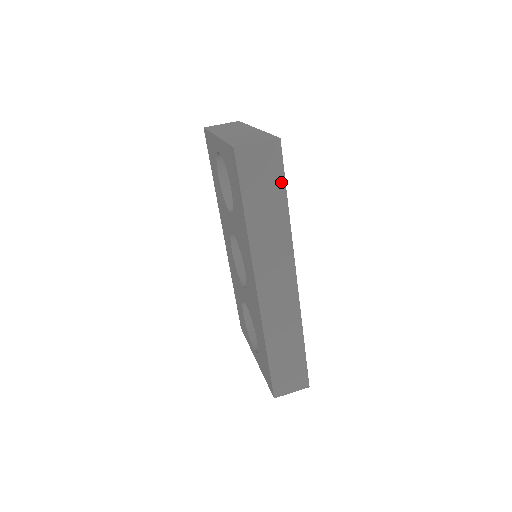
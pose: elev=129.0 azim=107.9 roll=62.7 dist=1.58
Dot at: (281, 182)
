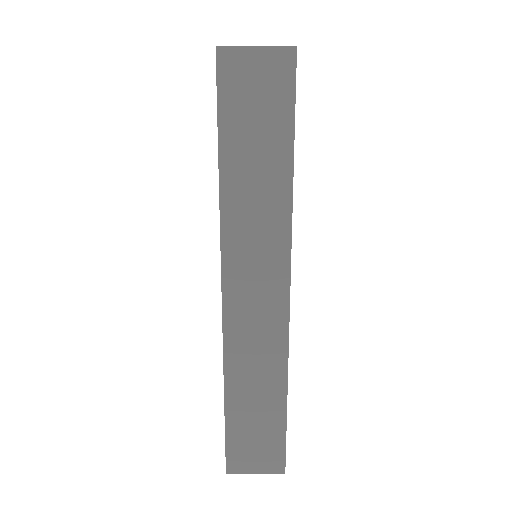
Dot at: (287, 124)
